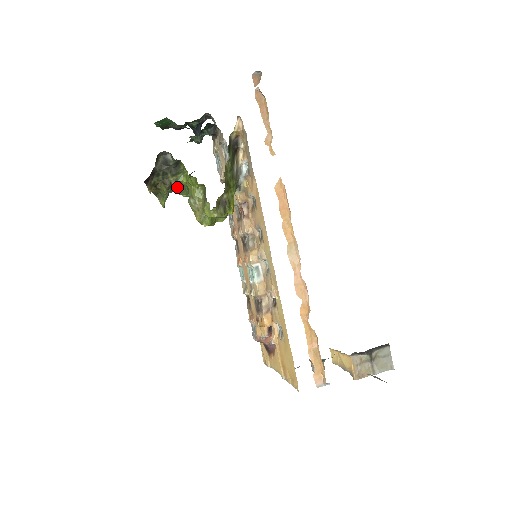
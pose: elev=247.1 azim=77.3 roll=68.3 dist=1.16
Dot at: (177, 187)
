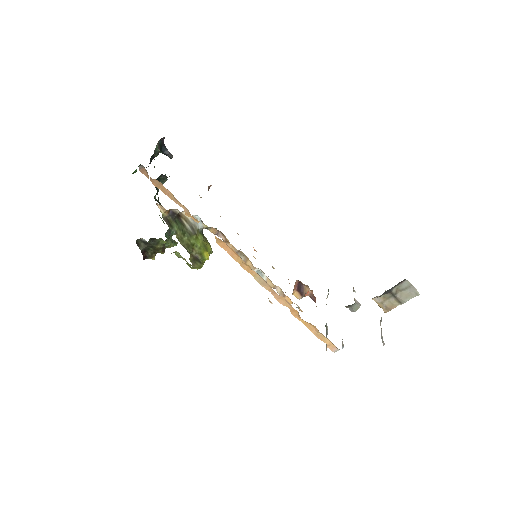
Dot at: (171, 236)
